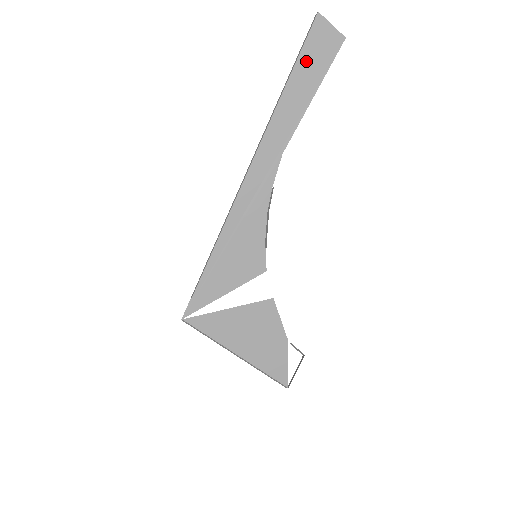
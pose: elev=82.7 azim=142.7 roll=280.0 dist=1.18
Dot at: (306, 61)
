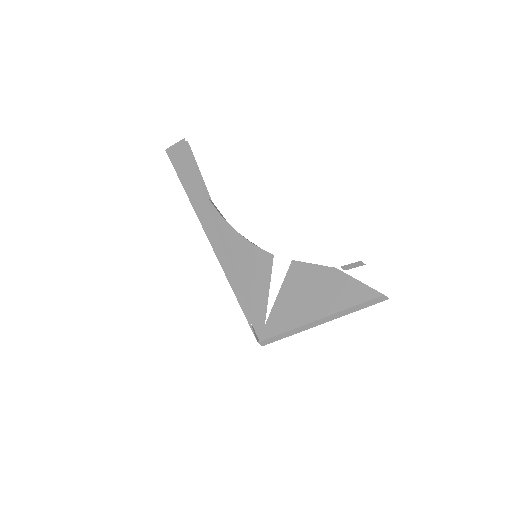
Dot at: (179, 166)
